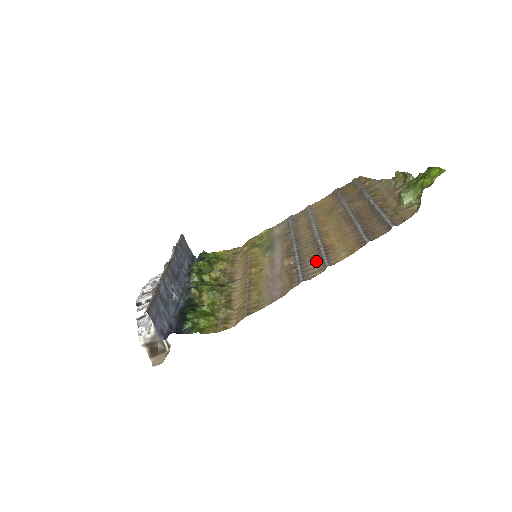
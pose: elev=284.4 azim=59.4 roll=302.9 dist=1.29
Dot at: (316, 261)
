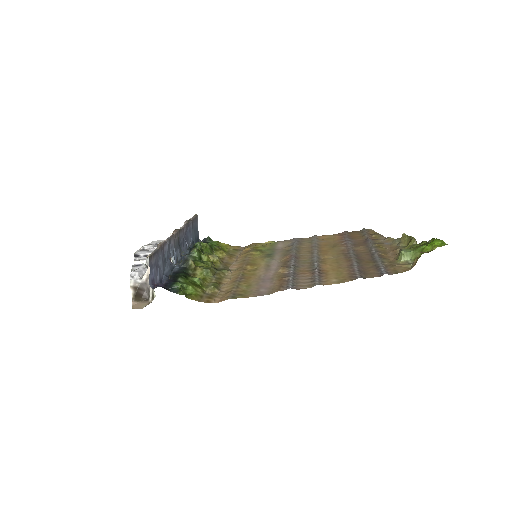
Dot at: (308, 278)
